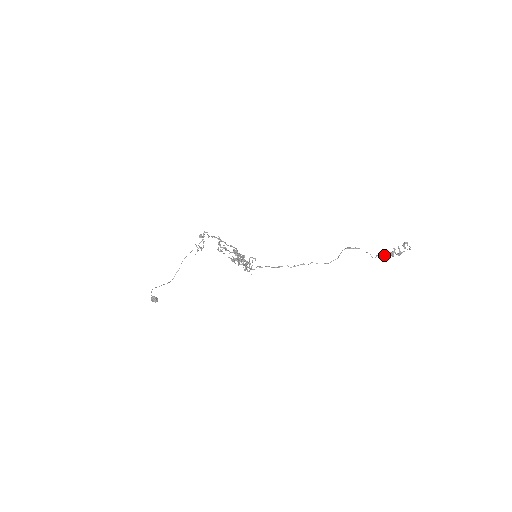
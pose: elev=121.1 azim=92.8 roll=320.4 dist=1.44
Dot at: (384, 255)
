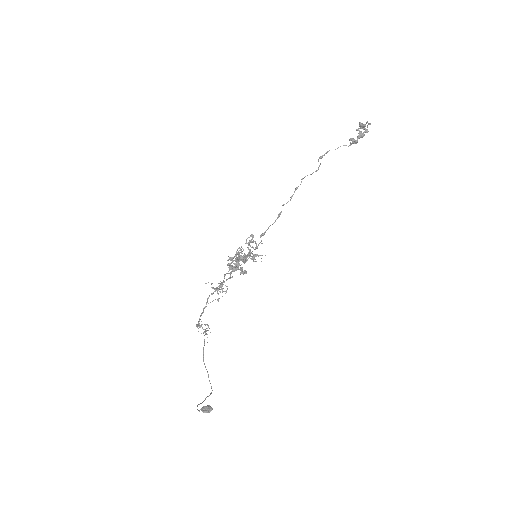
Dot at: (356, 140)
